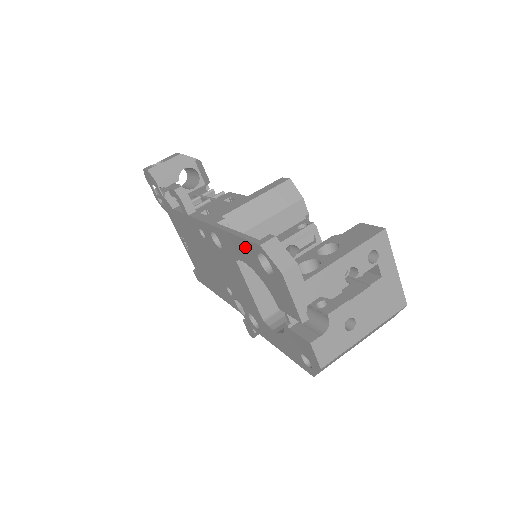
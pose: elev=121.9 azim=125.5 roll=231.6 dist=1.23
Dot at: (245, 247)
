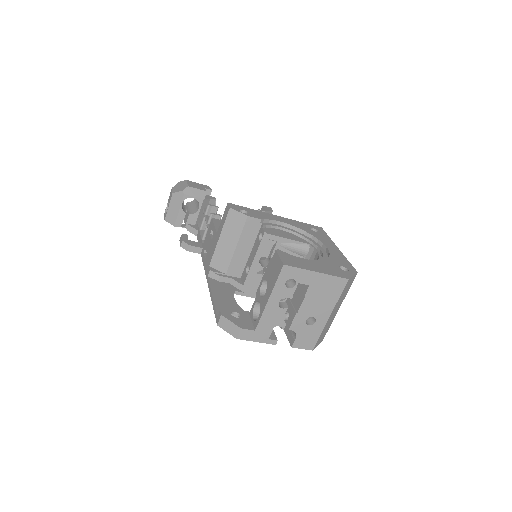
Dot at: occluded
